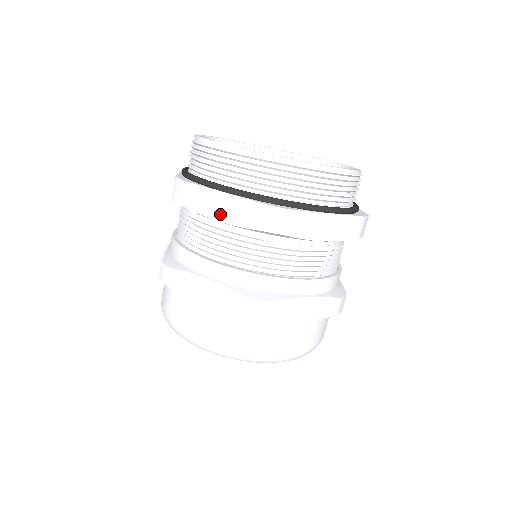
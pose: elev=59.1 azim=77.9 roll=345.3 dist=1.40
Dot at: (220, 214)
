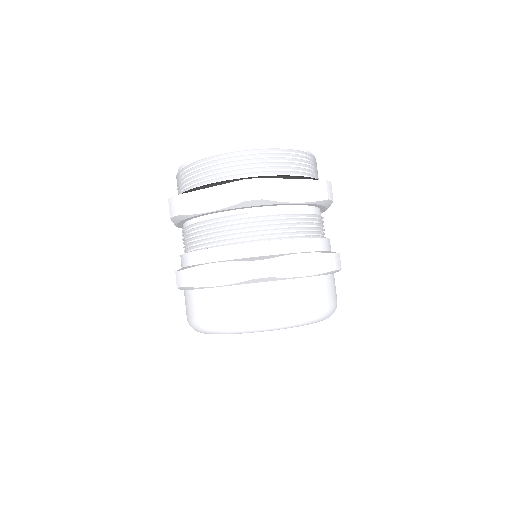
Dot at: (208, 206)
